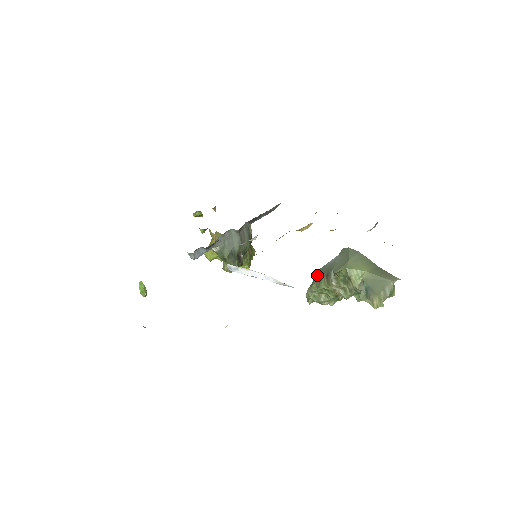
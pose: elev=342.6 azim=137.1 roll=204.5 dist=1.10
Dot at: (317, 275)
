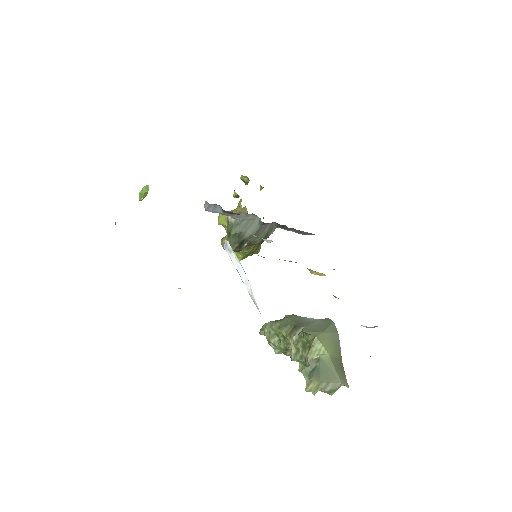
Dot at: occluded
